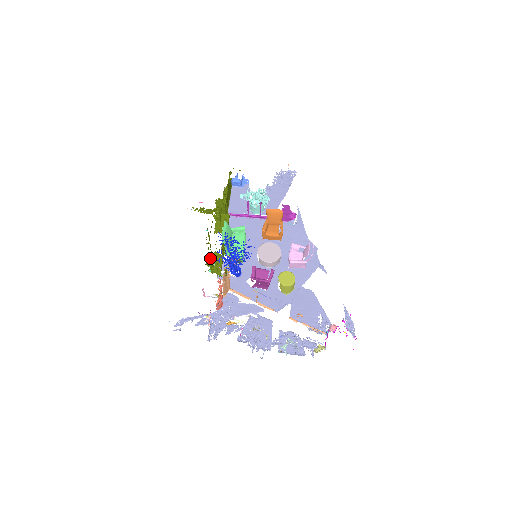
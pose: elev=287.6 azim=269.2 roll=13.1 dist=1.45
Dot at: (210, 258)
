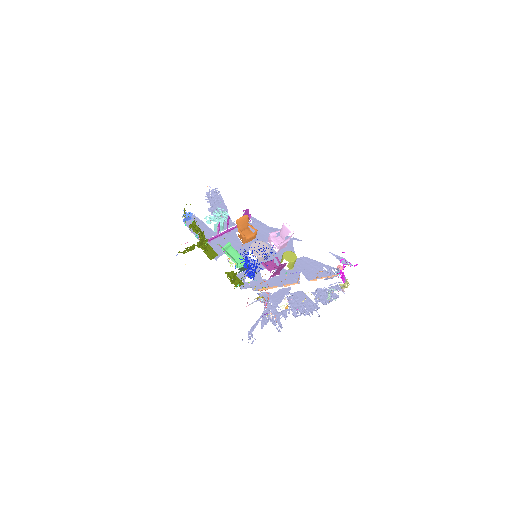
Dot at: (235, 274)
